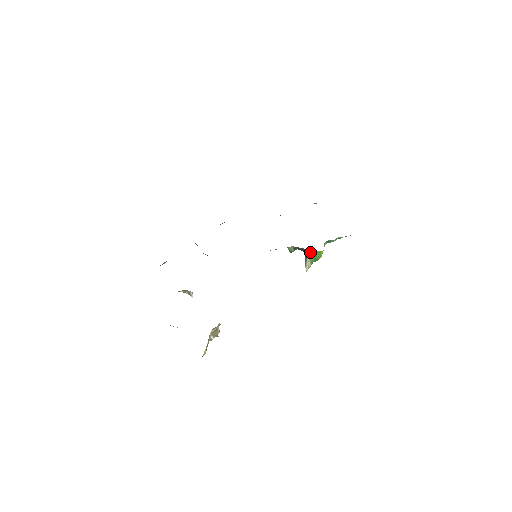
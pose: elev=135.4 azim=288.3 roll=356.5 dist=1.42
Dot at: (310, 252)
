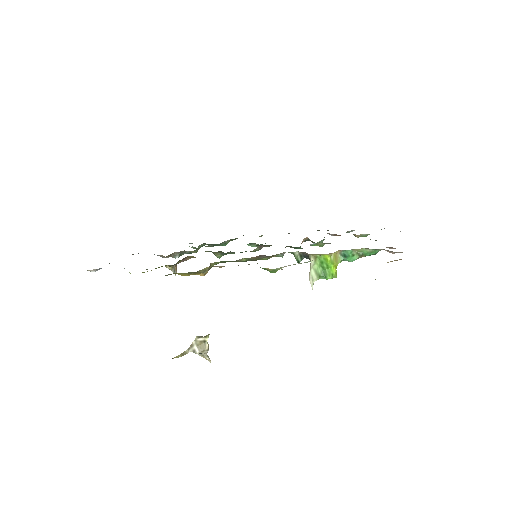
Dot at: (313, 257)
